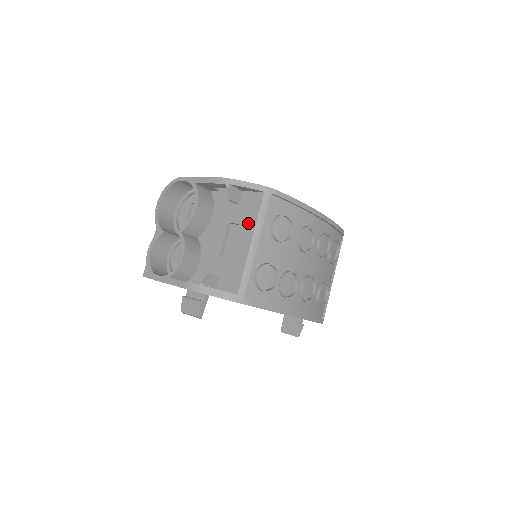
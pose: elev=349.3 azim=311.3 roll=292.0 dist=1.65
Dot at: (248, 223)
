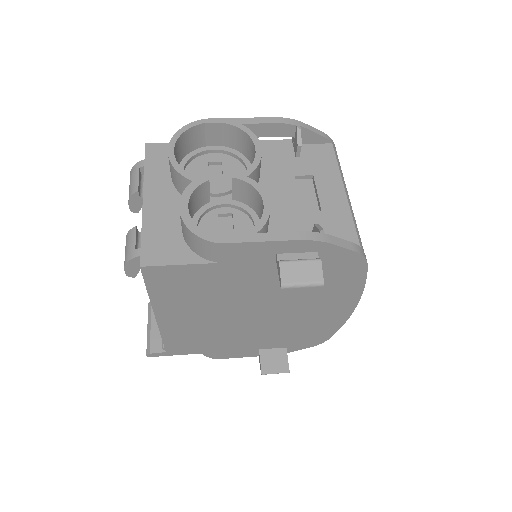
Dot at: (328, 173)
